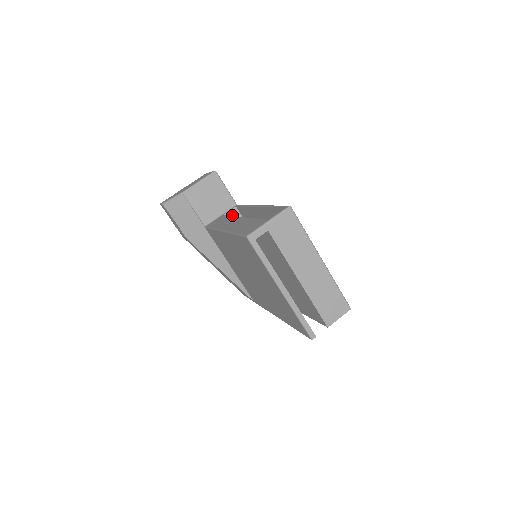
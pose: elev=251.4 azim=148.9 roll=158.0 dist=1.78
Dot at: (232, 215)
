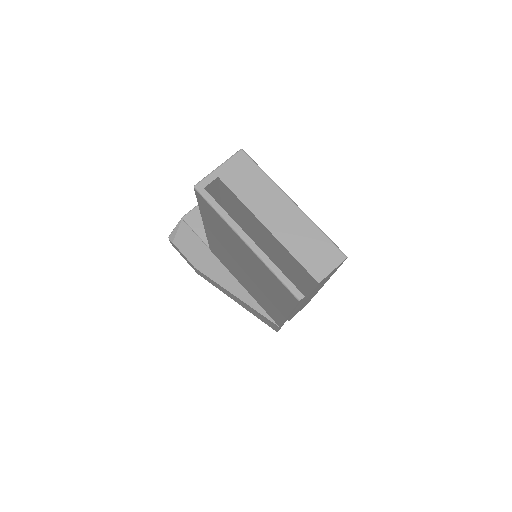
Dot at: occluded
